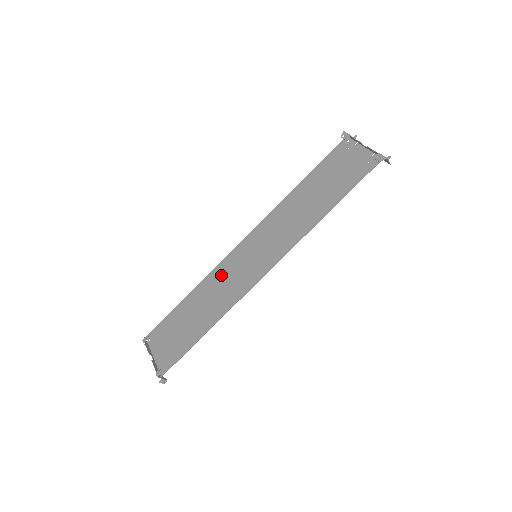
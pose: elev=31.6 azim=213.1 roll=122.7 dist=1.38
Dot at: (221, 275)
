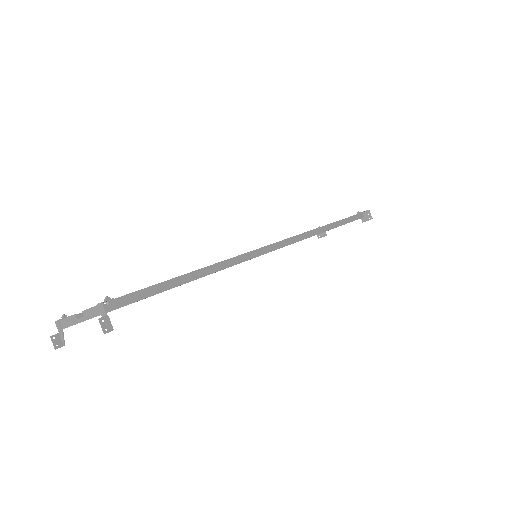
Dot at: occluded
